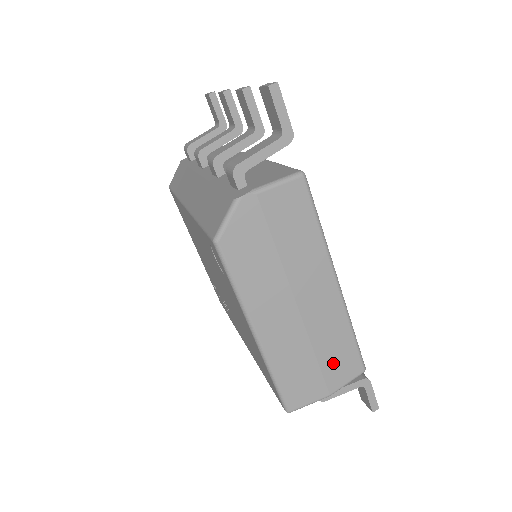
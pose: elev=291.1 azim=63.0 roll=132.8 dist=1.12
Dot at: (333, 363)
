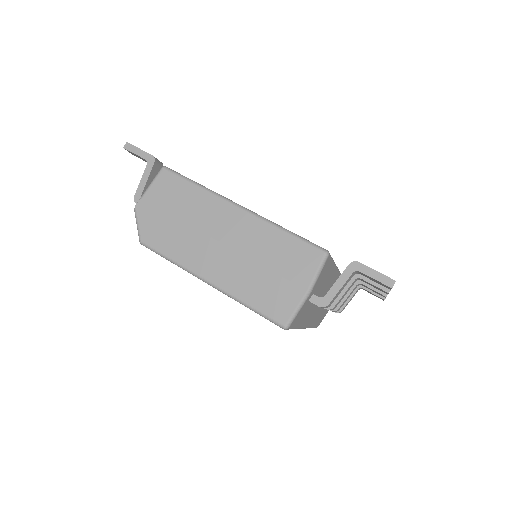
Dot at: (287, 264)
